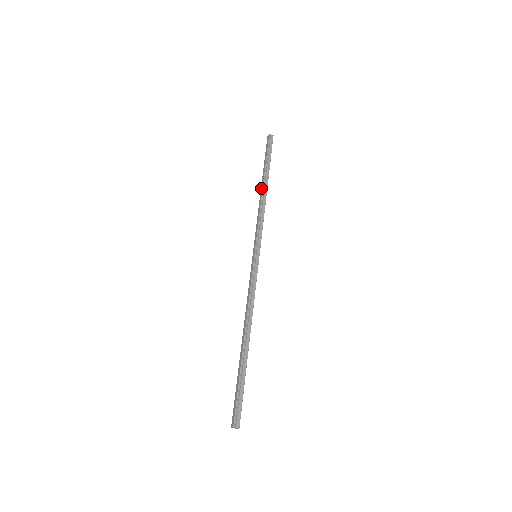
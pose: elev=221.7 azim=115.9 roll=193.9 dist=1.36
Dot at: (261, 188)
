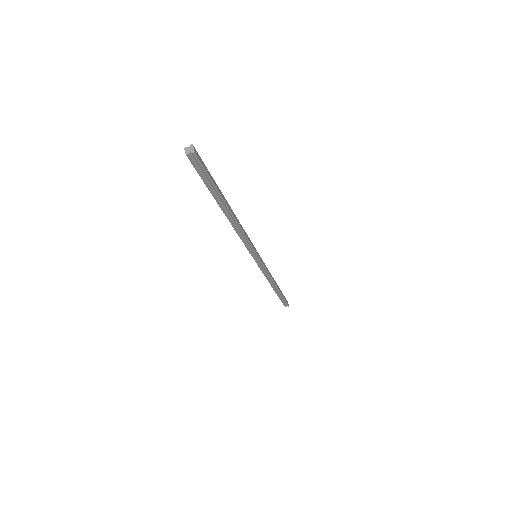
Dot at: occluded
